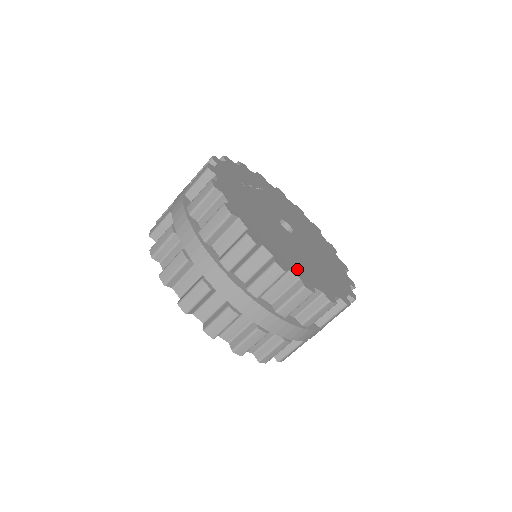
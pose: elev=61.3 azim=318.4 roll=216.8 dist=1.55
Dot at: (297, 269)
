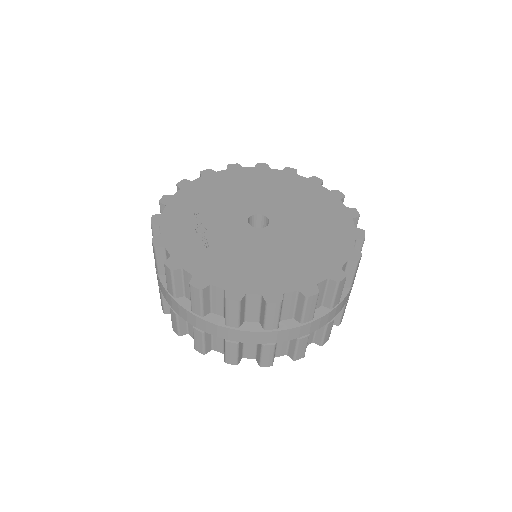
Dot at: (334, 255)
